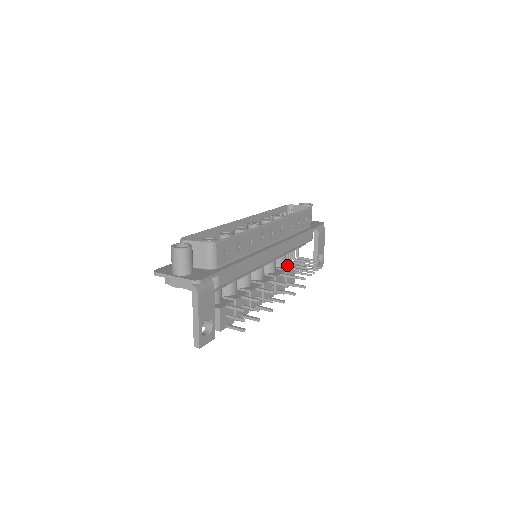
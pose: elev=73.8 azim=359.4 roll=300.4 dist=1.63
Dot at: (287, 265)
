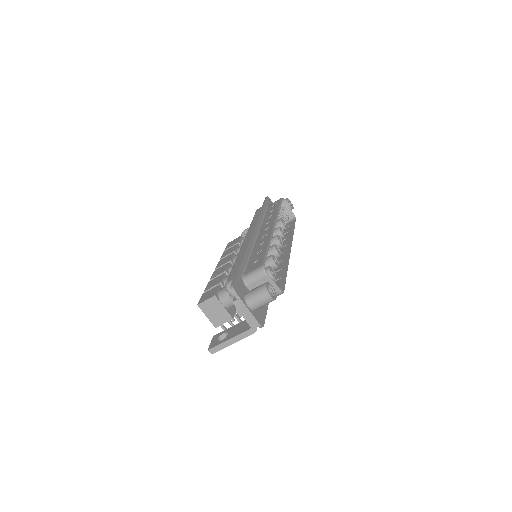
Dot at: occluded
